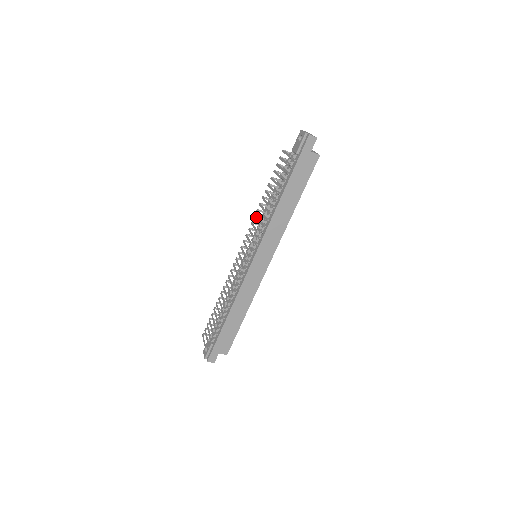
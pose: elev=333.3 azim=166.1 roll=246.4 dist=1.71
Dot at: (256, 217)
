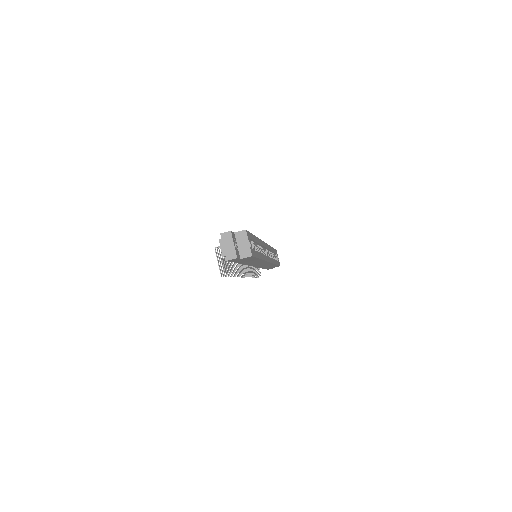
Dot at: occluded
